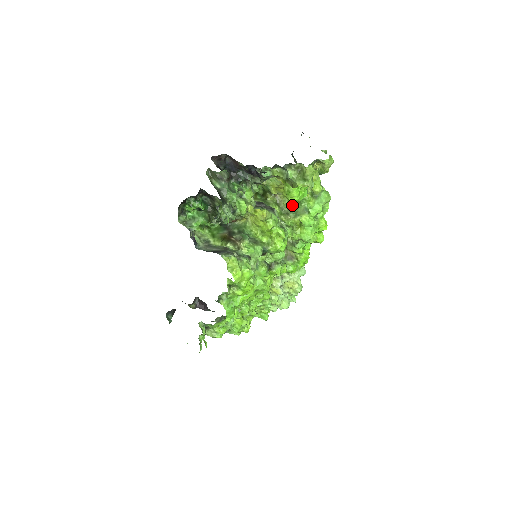
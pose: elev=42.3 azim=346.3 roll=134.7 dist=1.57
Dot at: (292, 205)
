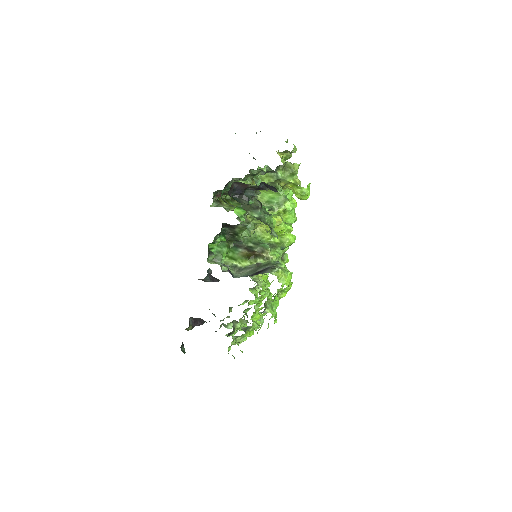
Dot at: (267, 198)
